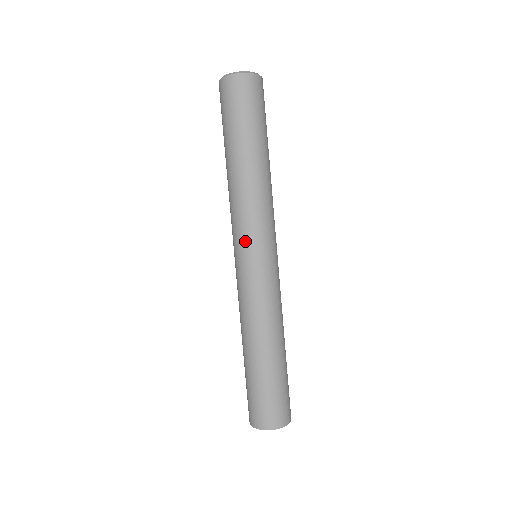
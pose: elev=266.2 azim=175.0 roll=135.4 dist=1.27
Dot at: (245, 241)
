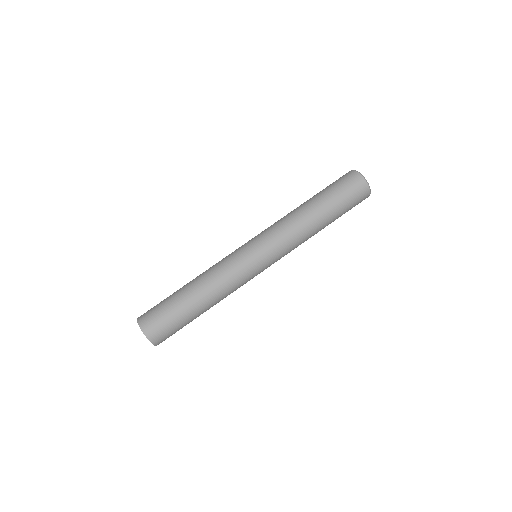
Dot at: (269, 248)
